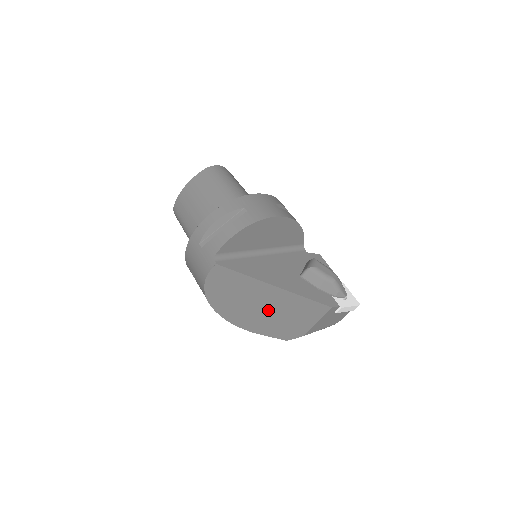
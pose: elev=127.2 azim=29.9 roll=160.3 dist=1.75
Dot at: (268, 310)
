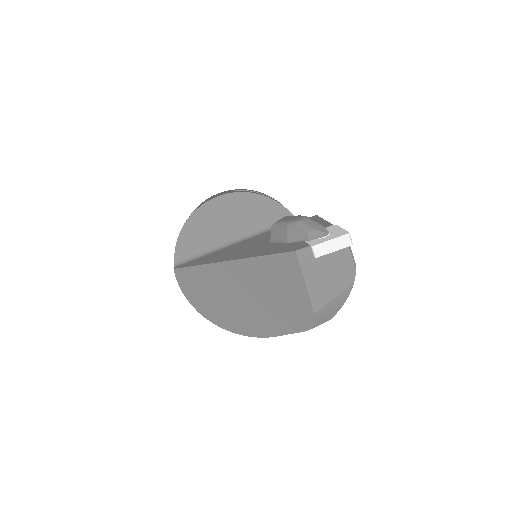
Dot at: (252, 297)
